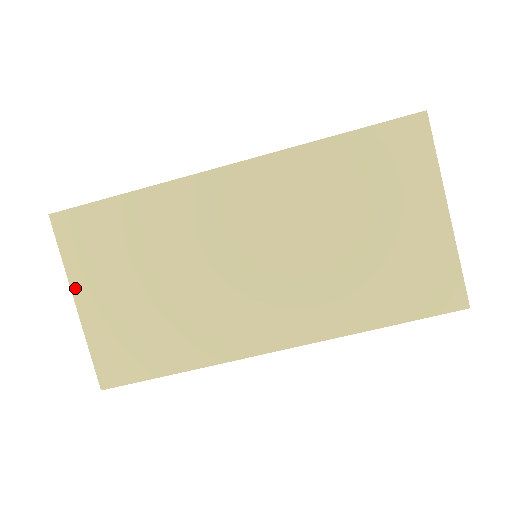
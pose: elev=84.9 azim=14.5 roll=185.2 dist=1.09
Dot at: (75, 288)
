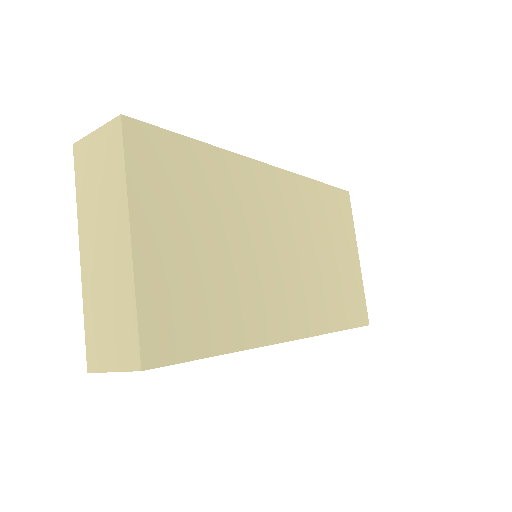
Dot at: (134, 216)
